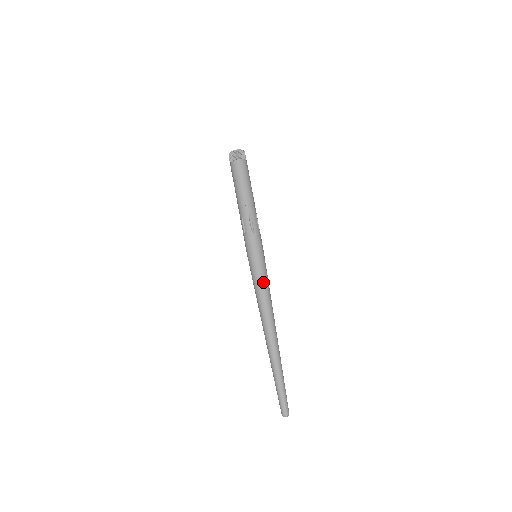
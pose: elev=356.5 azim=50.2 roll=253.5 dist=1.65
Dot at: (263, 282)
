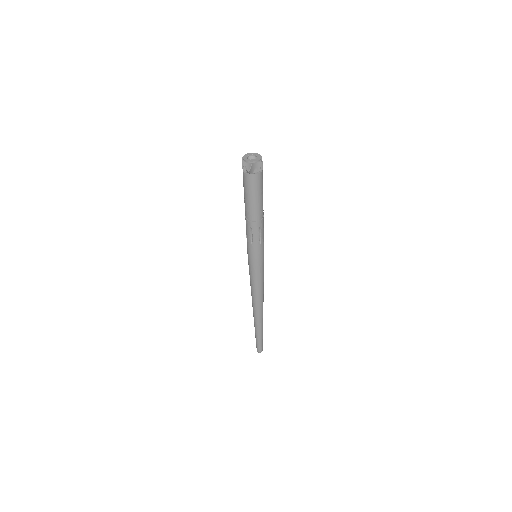
Dot at: (254, 281)
